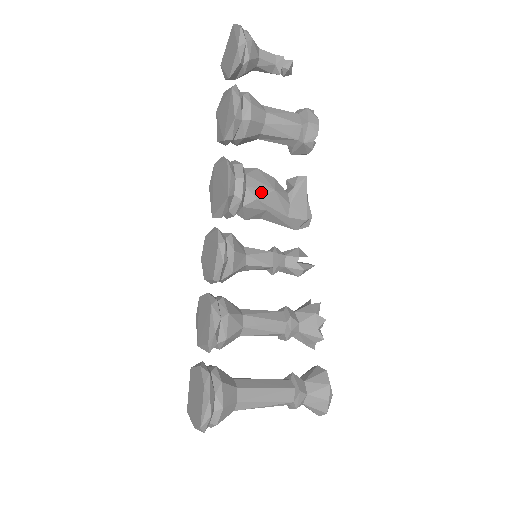
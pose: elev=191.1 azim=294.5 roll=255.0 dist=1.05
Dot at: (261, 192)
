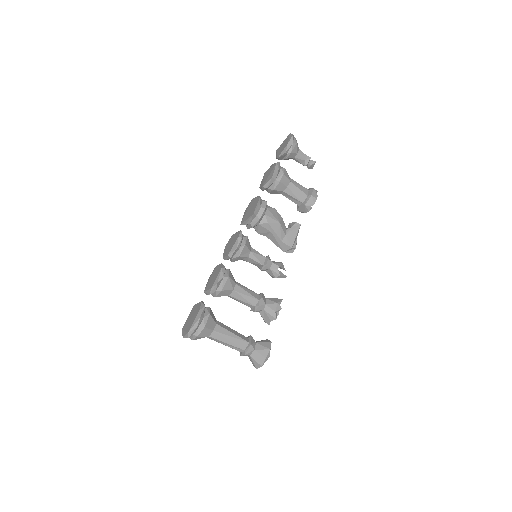
Dot at: (272, 220)
